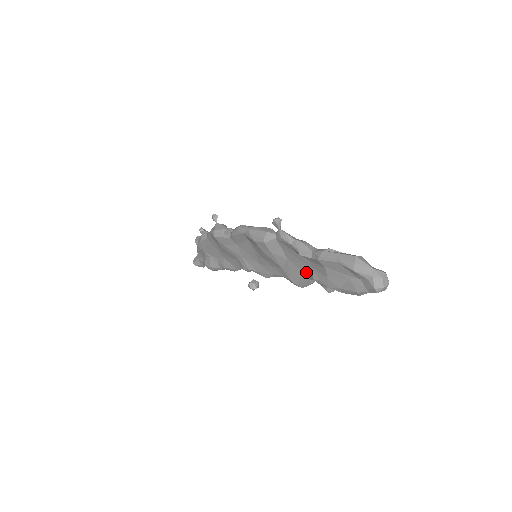
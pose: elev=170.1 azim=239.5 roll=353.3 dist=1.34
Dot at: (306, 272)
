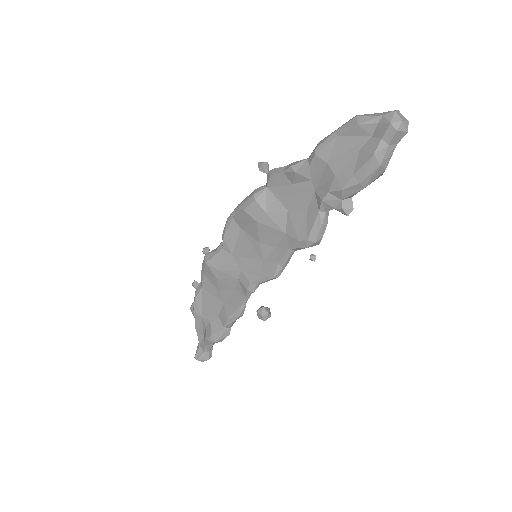
Dot at: (312, 206)
